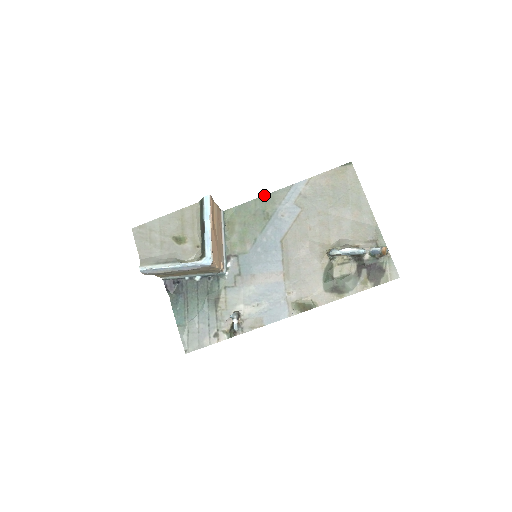
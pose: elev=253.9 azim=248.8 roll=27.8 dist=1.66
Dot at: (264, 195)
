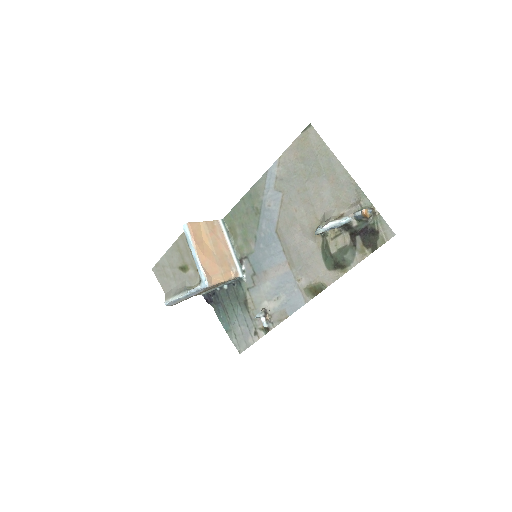
Dot at: (248, 191)
